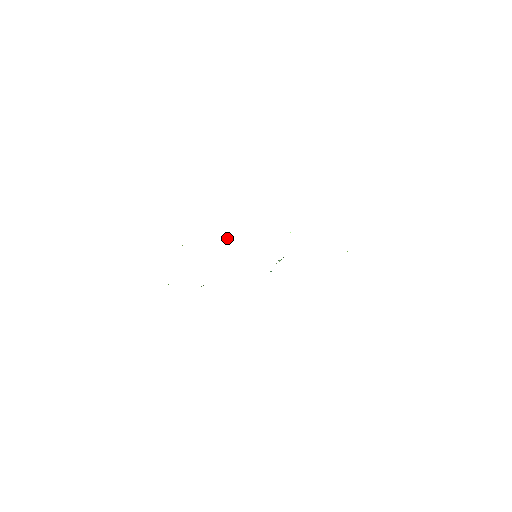
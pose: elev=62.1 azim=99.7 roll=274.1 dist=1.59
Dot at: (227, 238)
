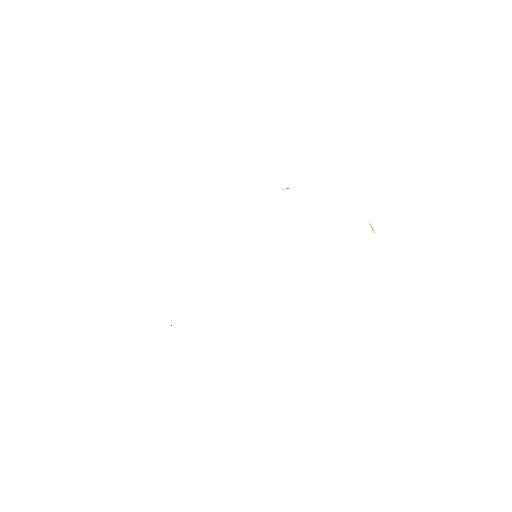
Dot at: occluded
